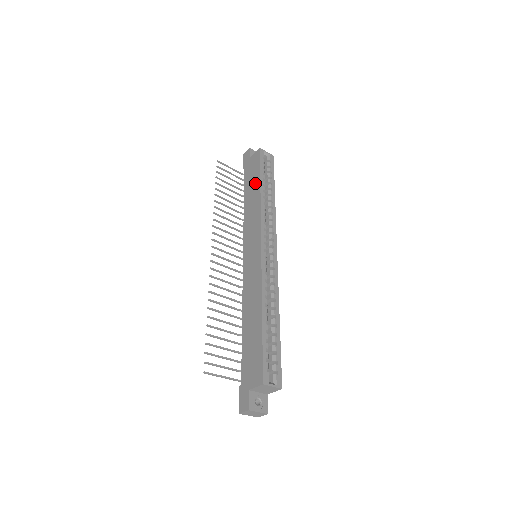
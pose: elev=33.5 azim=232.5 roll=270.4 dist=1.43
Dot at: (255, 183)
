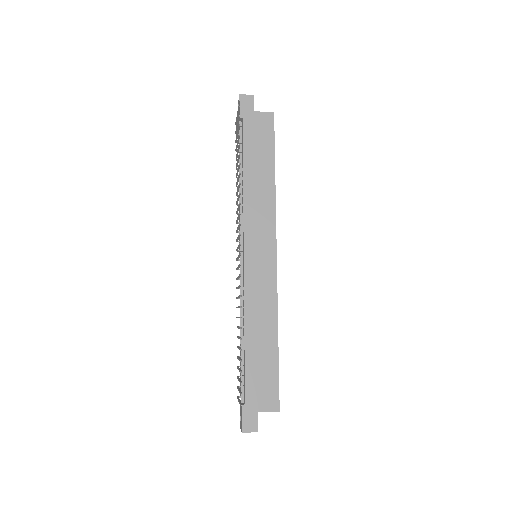
Dot at: (266, 161)
